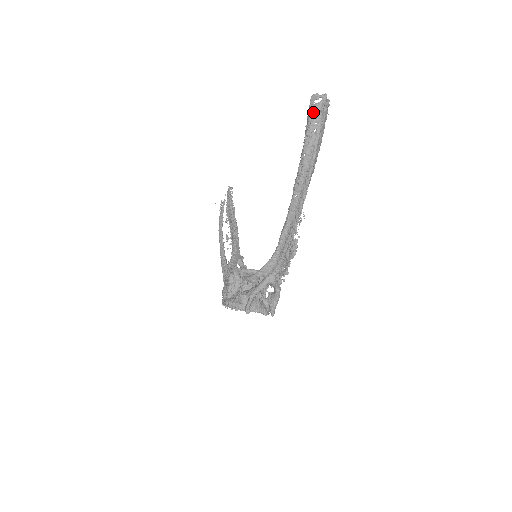
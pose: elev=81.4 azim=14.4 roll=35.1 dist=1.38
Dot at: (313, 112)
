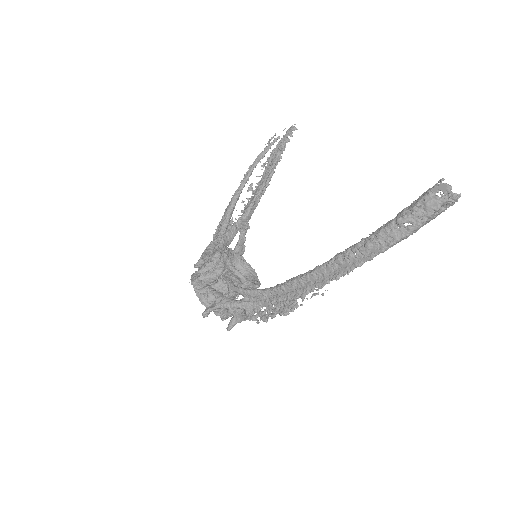
Dot at: (426, 204)
